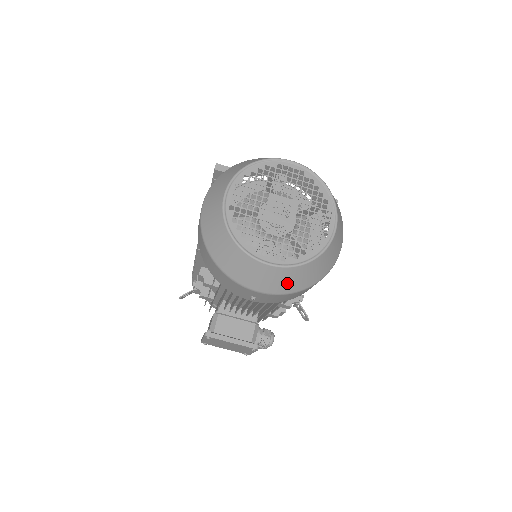
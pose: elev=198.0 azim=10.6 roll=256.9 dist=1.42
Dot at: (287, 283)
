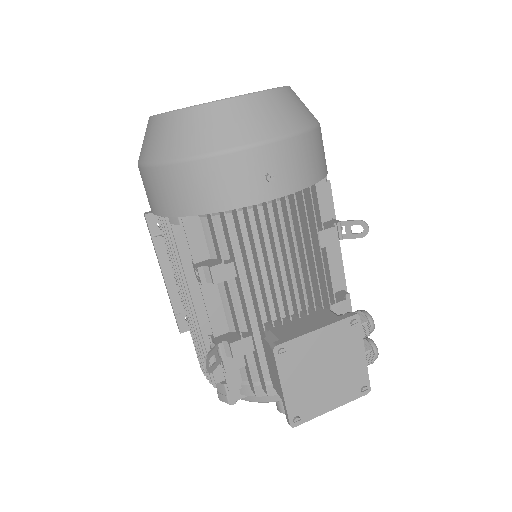
Dot at: (282, 116)
